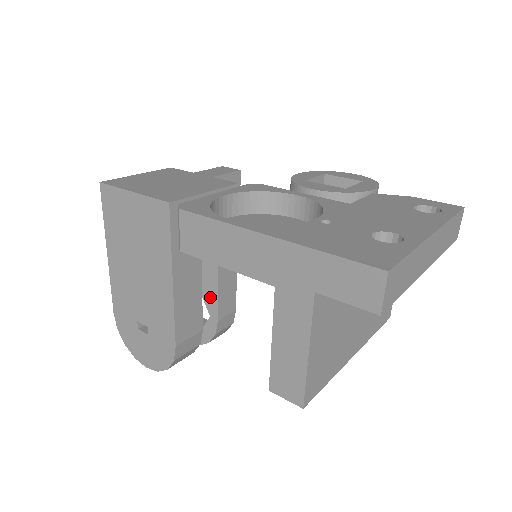
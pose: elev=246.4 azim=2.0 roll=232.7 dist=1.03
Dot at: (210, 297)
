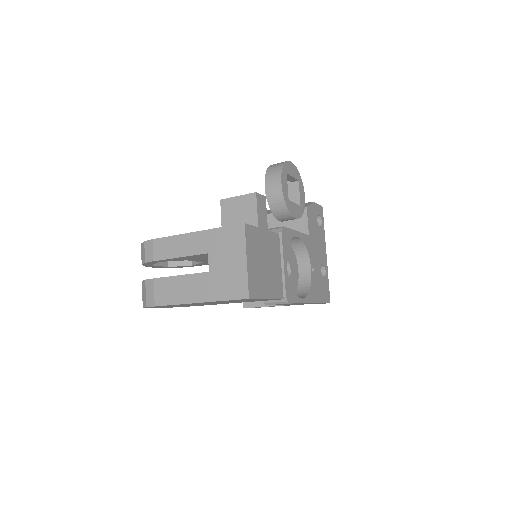
Dot at: (205, 264)
